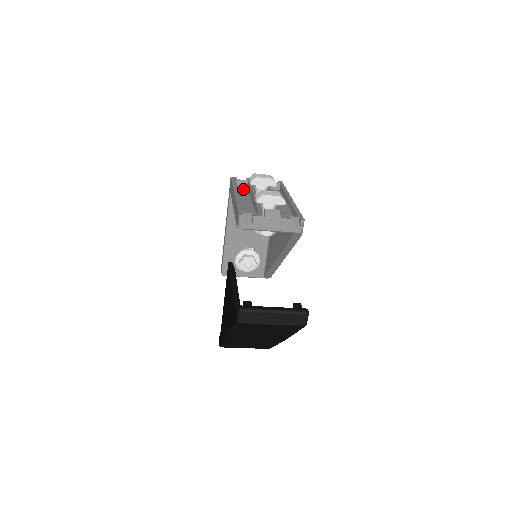
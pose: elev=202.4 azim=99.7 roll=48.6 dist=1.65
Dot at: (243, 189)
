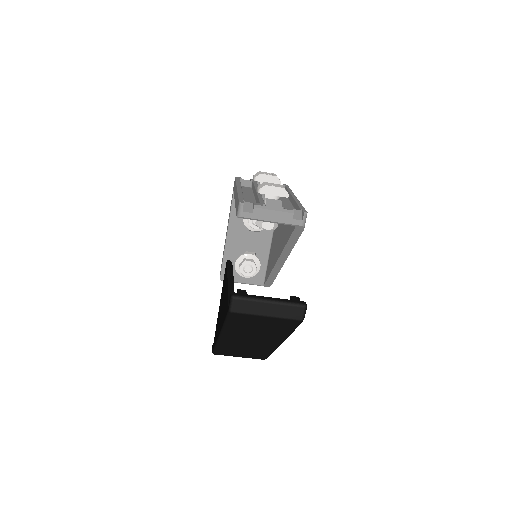
Dot at: (247, 188)
